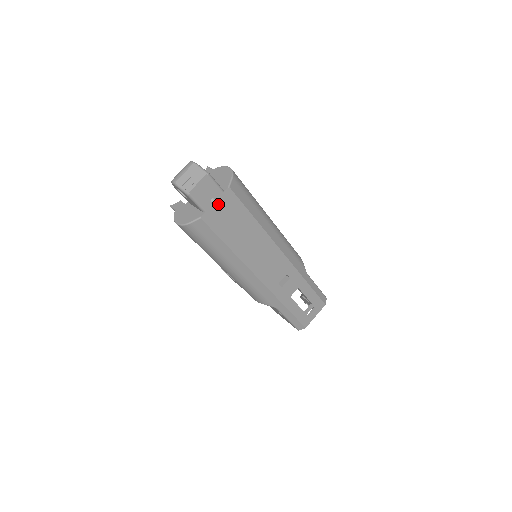
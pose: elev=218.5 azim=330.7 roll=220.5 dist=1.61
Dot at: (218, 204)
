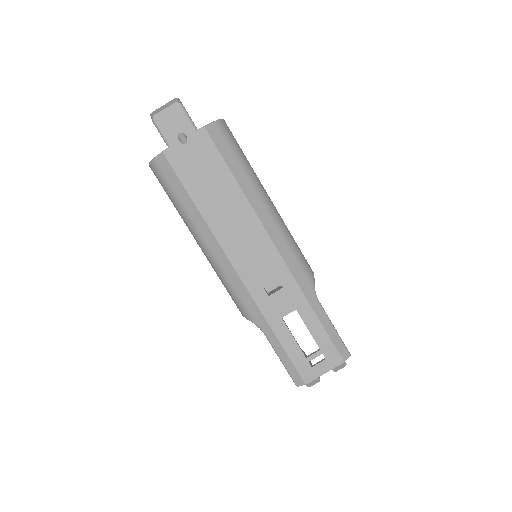
Dot at: (187, 143)
